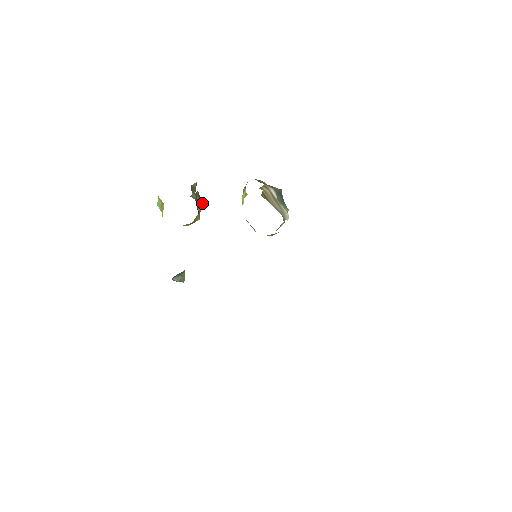
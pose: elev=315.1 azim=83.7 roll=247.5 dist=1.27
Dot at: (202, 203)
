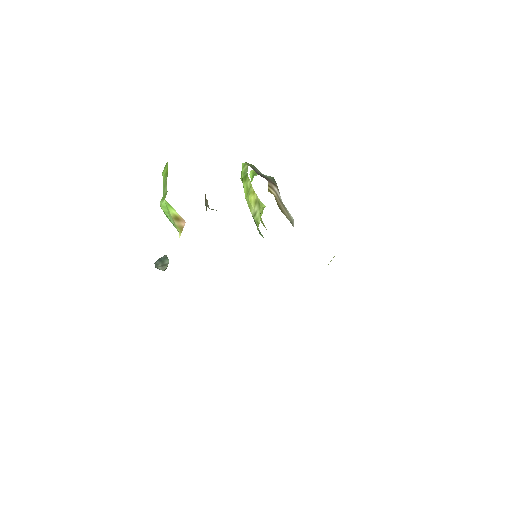
Dot at: occluded
